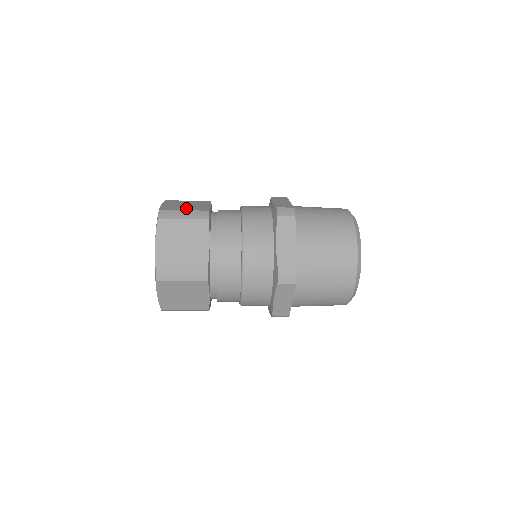
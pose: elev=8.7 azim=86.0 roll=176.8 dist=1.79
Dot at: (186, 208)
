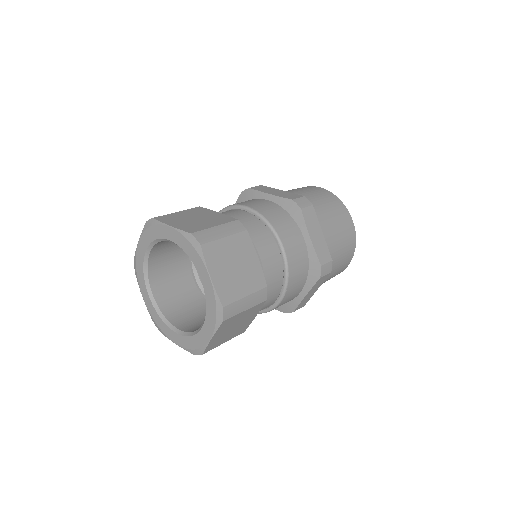
Dot at: (244, 286)
